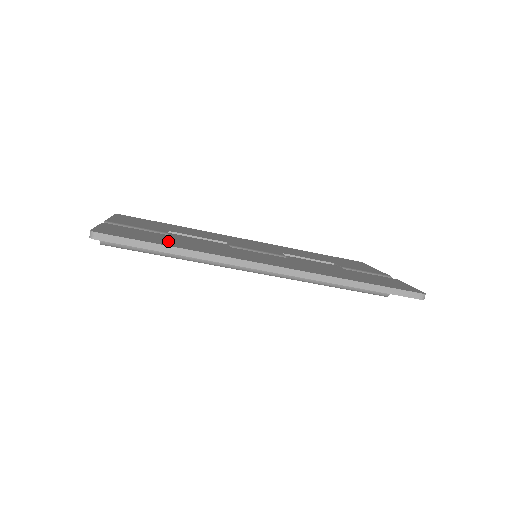
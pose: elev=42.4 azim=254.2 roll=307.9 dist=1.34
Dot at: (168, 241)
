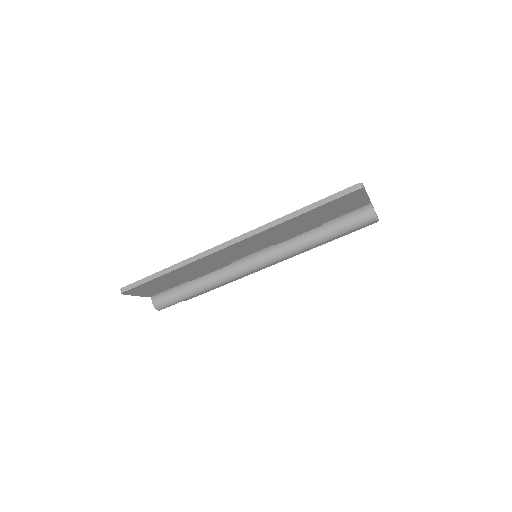
Dot at: occluded
